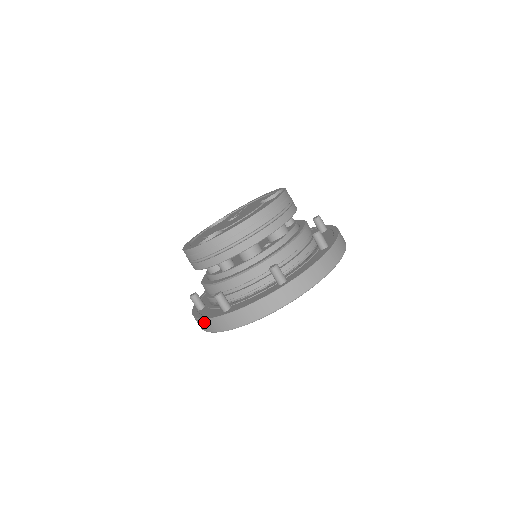
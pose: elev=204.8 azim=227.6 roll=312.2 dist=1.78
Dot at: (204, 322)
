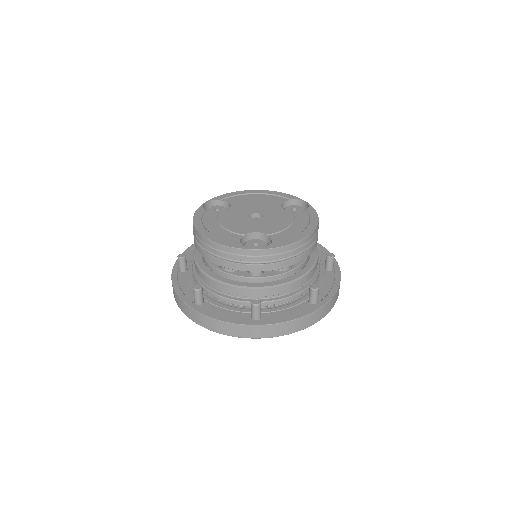
Dot at: (223, 325)
